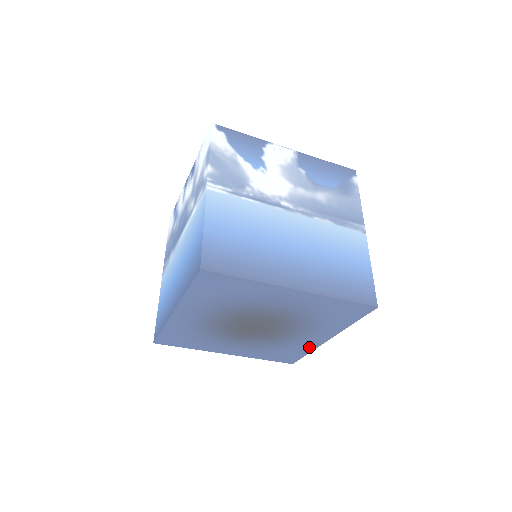
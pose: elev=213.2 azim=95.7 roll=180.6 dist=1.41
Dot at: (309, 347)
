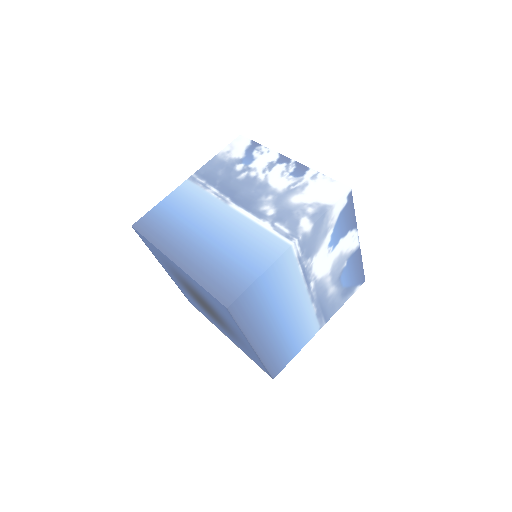
Dot at: occluded
